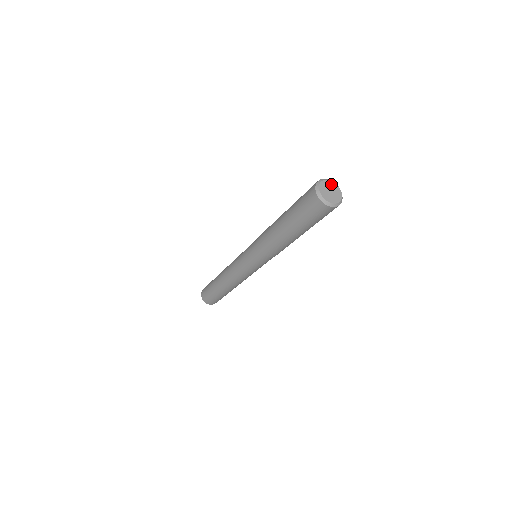
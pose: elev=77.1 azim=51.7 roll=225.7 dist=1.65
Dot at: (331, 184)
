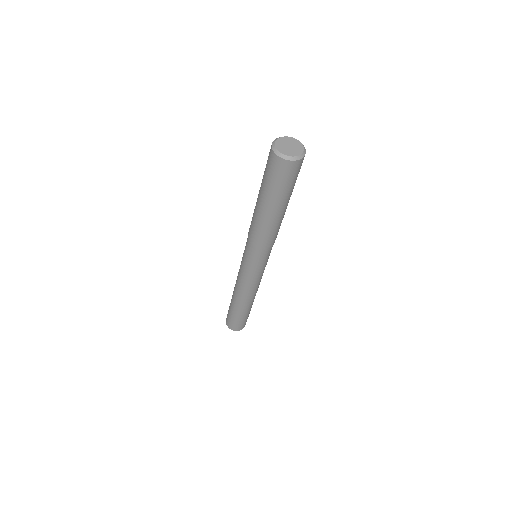
Dot at: (299, 146)
